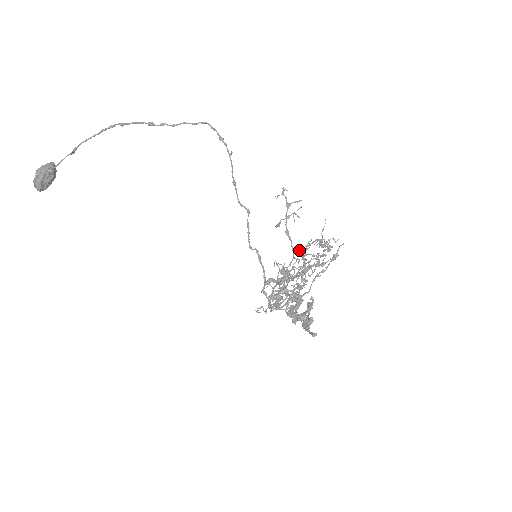
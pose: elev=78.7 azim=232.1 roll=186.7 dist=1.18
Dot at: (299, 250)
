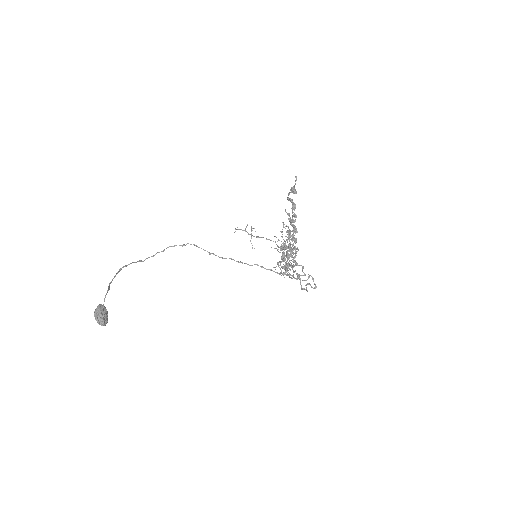
Dot at: occluded
